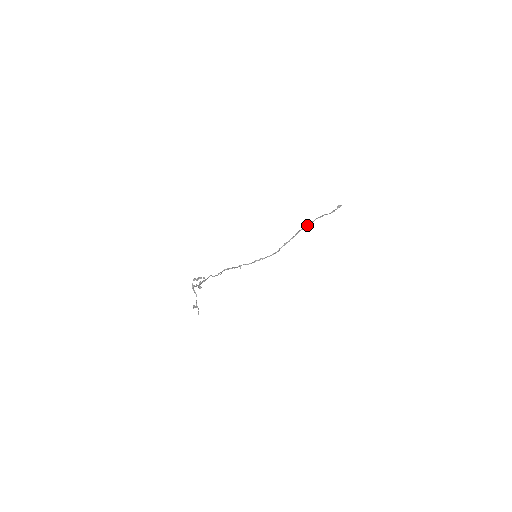
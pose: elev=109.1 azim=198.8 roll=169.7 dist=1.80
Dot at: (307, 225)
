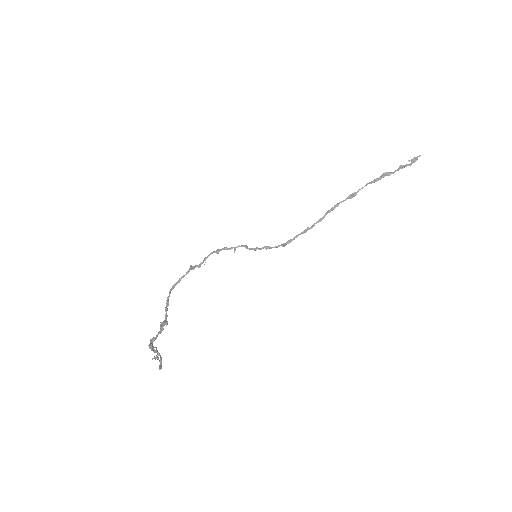
Dot at: (350, 196)
